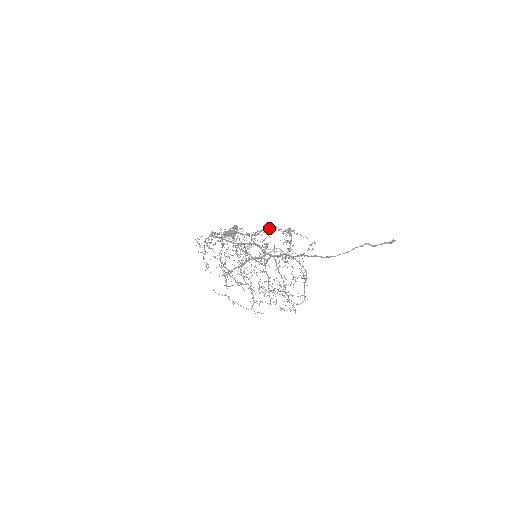
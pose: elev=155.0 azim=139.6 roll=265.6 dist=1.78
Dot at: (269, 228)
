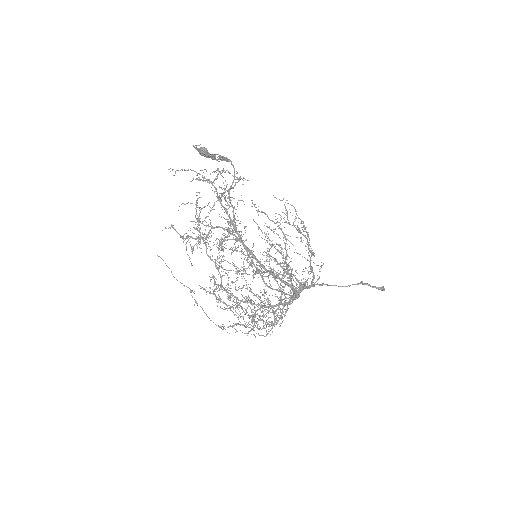
Dot at: (283, 212)
